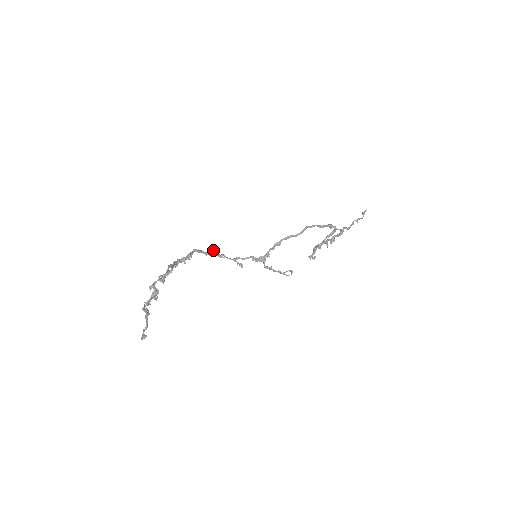
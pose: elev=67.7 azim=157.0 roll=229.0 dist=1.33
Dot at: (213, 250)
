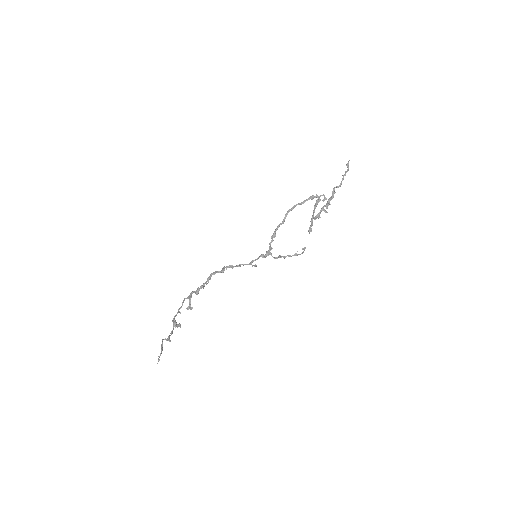
Dot at: (229, 265)
